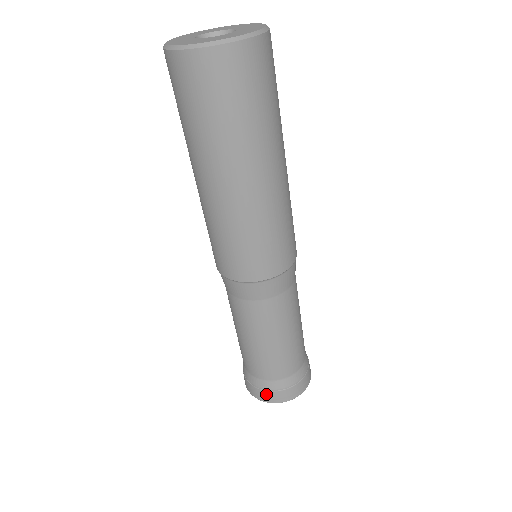
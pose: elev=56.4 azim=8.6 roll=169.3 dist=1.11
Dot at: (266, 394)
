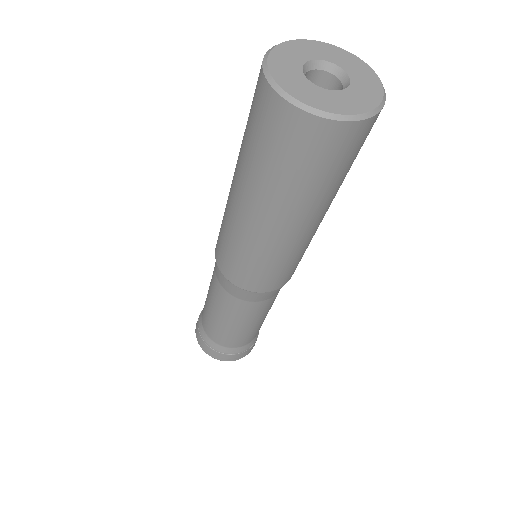
Dot at: (235, 356)
